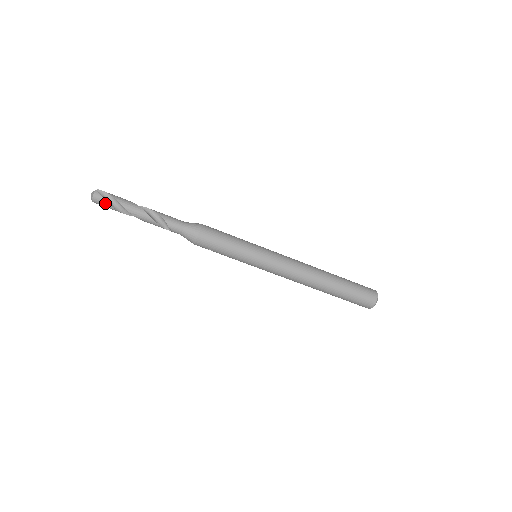
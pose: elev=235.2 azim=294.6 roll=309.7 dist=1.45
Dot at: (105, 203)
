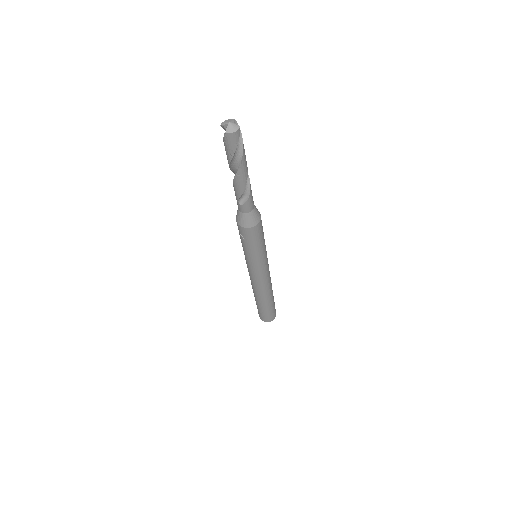
Dot at: (233, 146)
